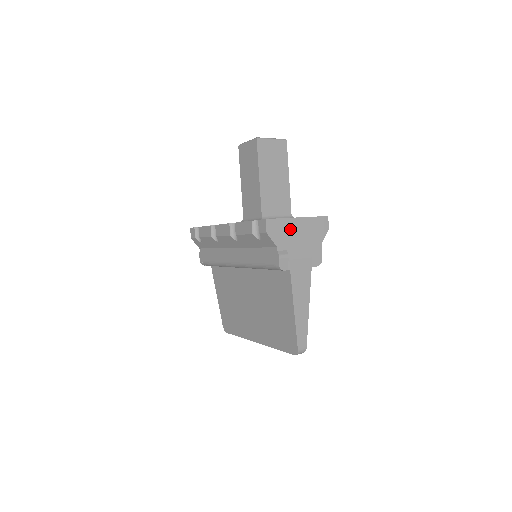
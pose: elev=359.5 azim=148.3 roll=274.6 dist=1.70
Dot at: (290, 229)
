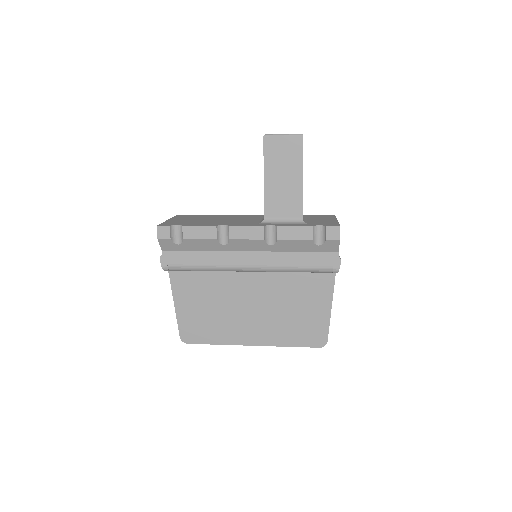
Dot at: occluded
